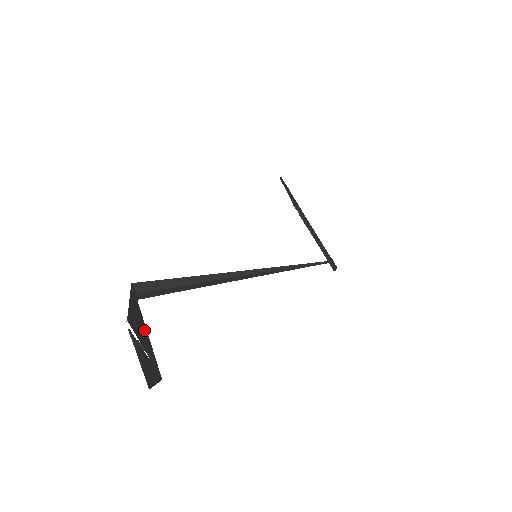
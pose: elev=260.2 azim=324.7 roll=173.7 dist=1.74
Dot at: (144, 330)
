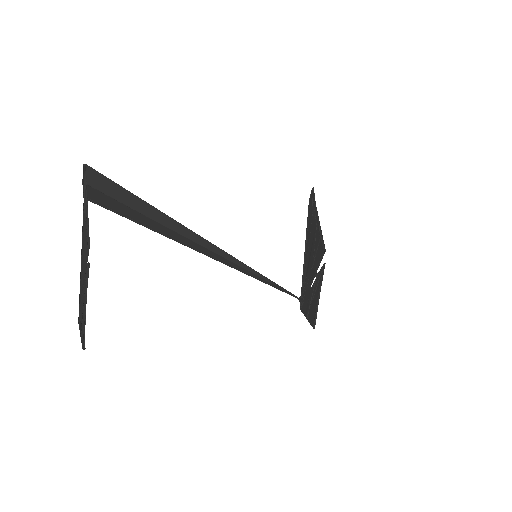
Dot at: (82, 249)
